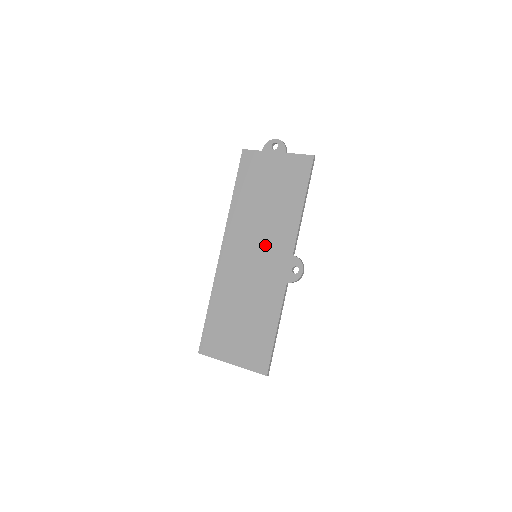
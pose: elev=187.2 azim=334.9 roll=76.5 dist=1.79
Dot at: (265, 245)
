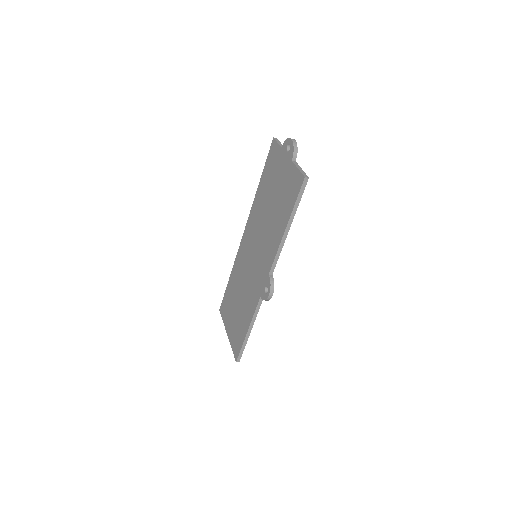
Dot at: (260, 251)
